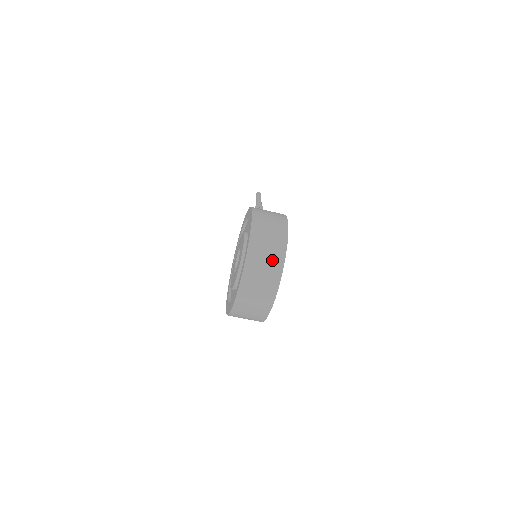
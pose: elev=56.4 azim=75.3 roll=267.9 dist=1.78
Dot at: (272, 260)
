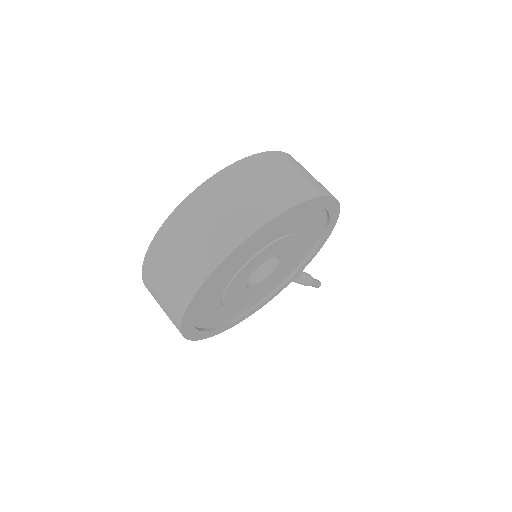
Dot at: (272, 192)
